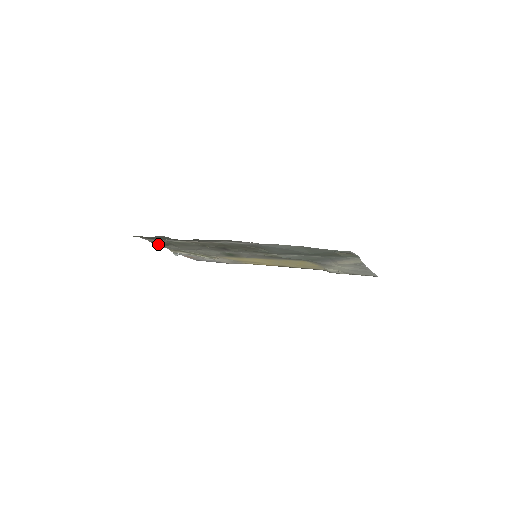
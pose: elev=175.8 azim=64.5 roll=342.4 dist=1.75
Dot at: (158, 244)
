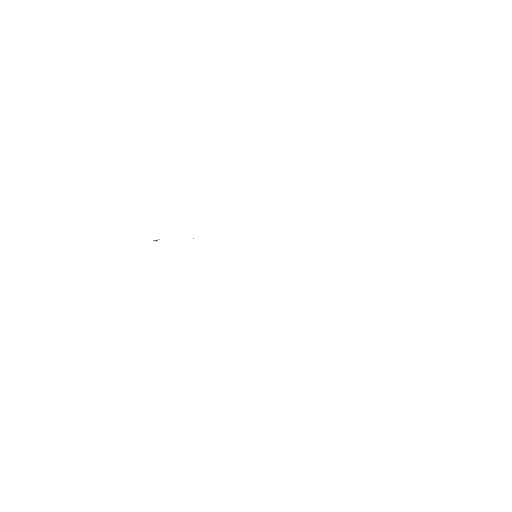
Dot at: occluded
